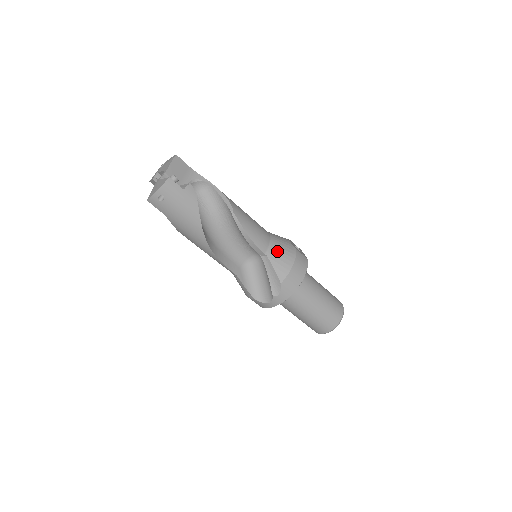
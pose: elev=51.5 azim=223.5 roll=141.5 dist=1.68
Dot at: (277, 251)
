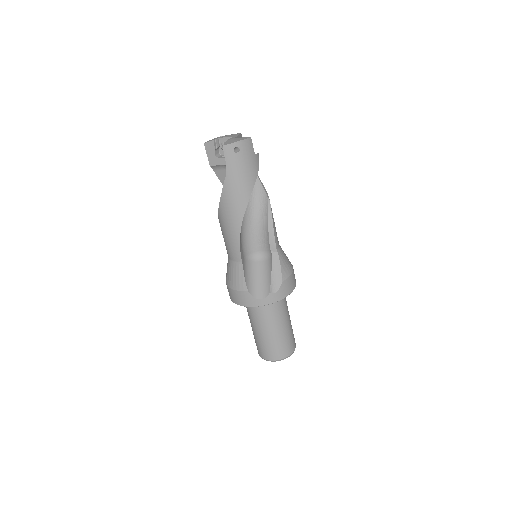
Dot at: (284, 254)
